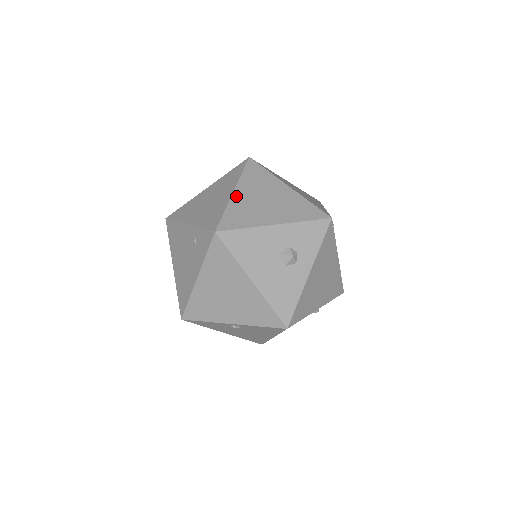
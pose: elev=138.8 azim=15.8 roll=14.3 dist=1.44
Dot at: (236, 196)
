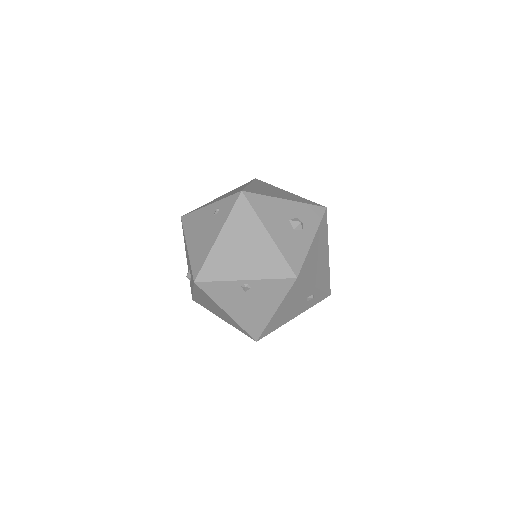
Dot at: (252, 185)
